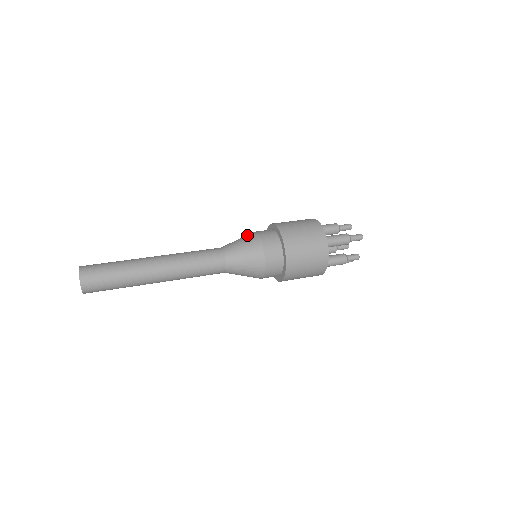
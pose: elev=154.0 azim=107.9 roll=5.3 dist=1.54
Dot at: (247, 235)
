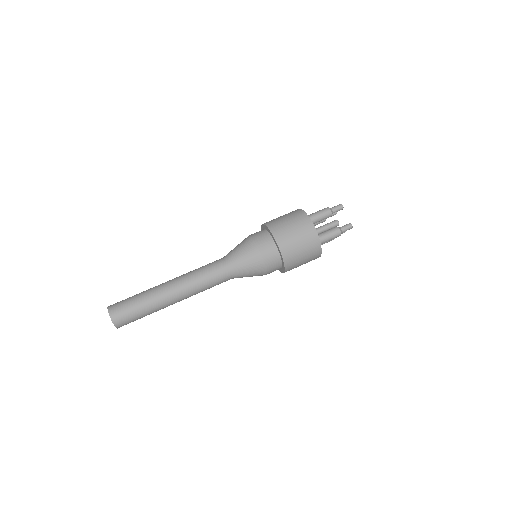
Dot at: (249, 249)
